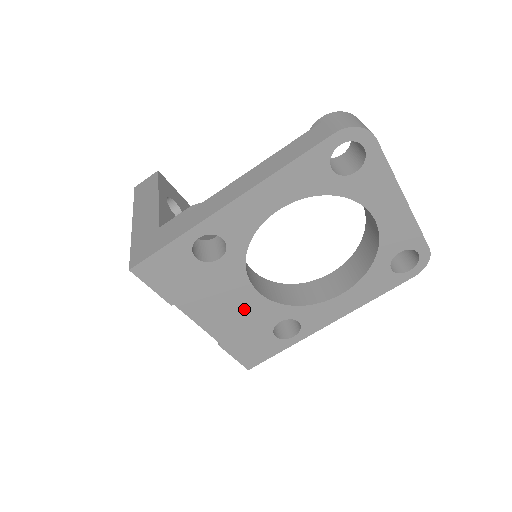
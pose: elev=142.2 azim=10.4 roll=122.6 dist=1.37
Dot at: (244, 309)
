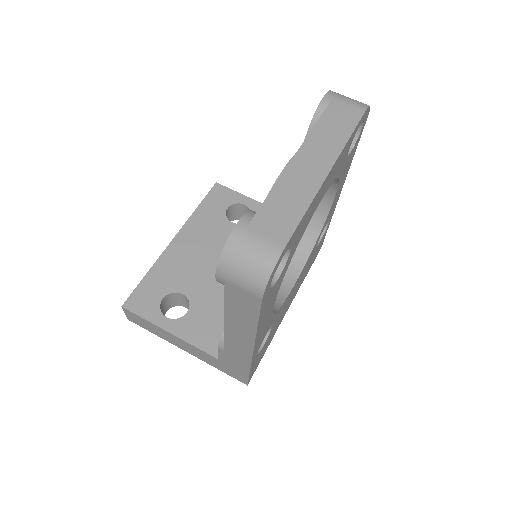
Dot at: (298, 281)
